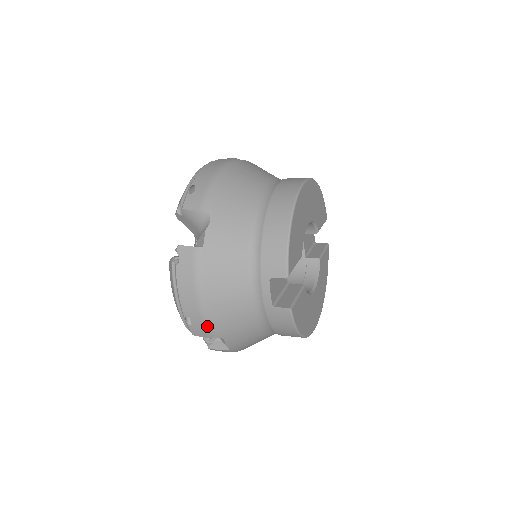
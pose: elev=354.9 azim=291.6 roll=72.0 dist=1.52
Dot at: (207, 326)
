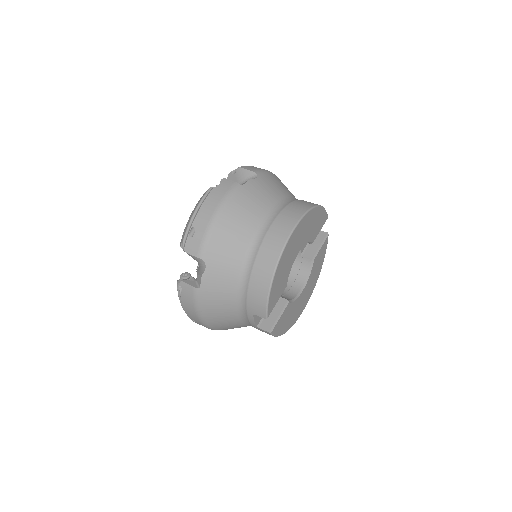
Dot at: (208, 328)
